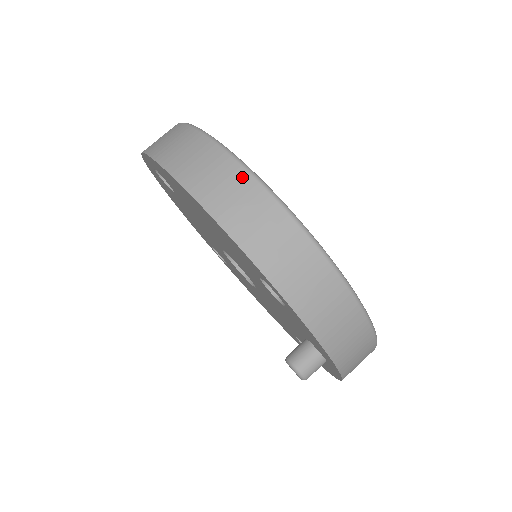
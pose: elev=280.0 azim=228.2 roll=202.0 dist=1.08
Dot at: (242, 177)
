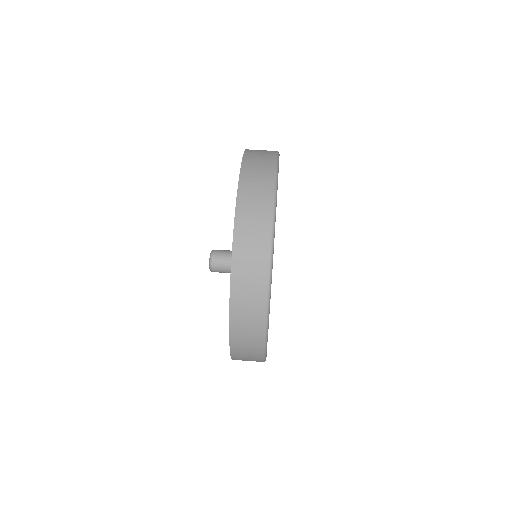
Dot at: occluded
